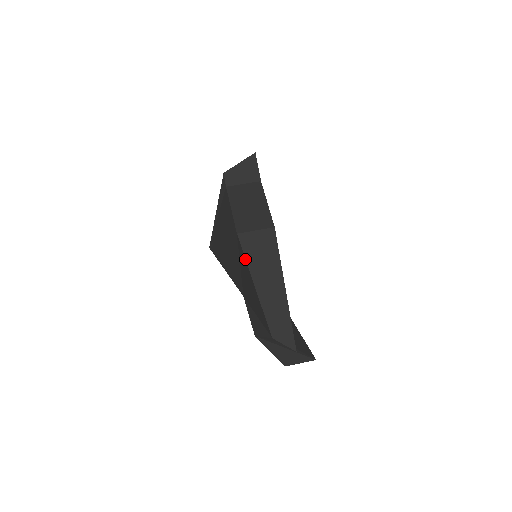
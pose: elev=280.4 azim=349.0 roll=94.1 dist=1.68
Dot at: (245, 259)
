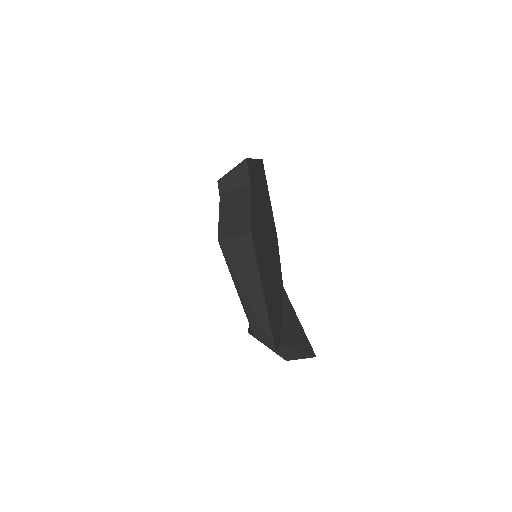
Dot at: (226, 263)
